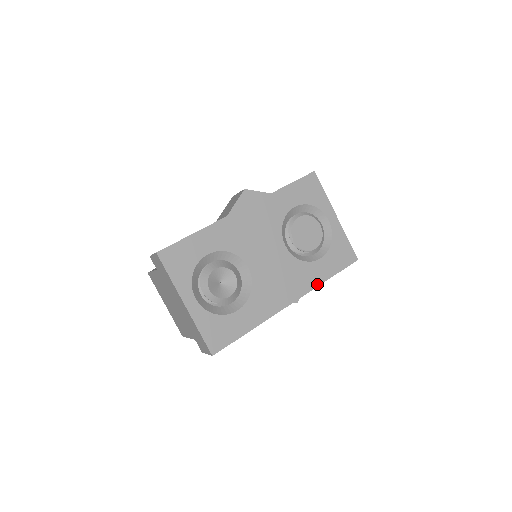
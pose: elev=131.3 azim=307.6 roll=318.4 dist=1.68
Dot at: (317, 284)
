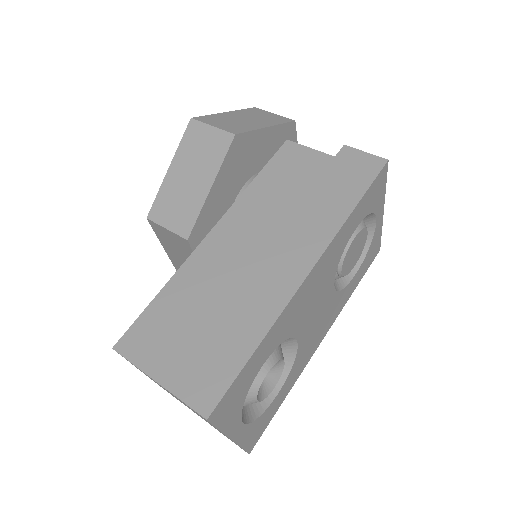
Dot at: occluded
